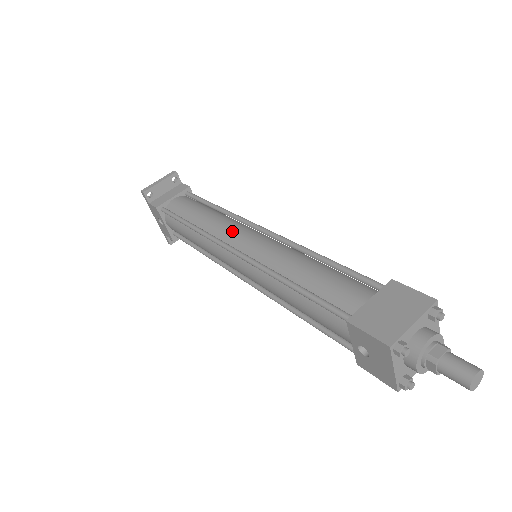
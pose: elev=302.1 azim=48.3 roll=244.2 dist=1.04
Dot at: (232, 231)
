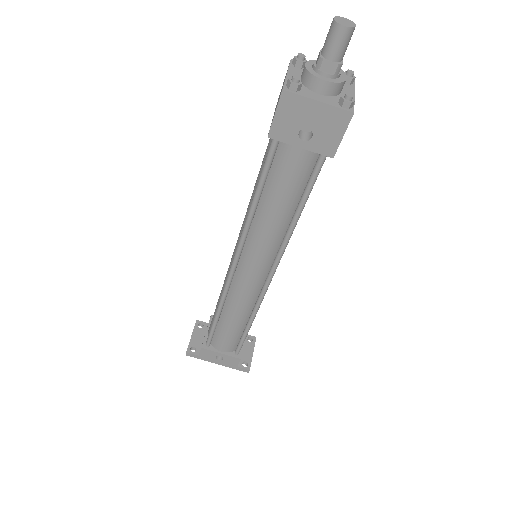
Dot at: (228, 268)
